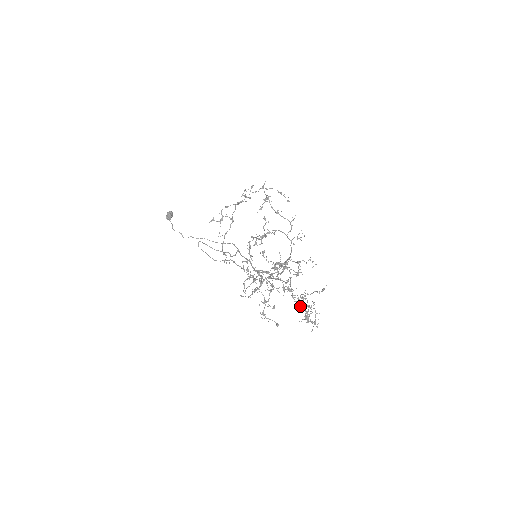
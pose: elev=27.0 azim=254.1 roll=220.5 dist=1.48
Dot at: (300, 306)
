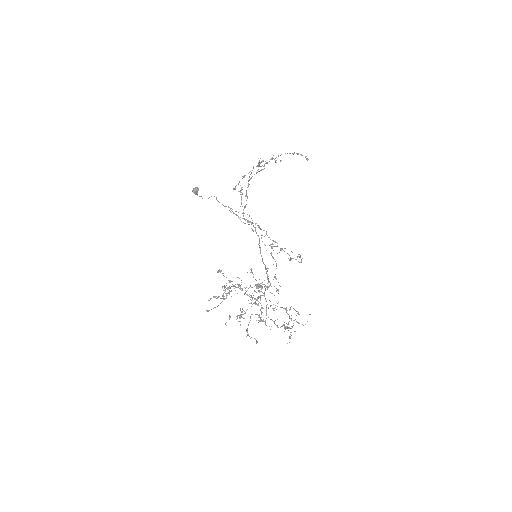
Dot at: occluded
